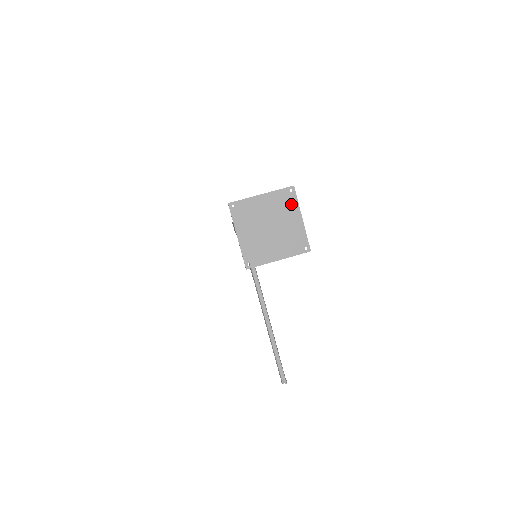
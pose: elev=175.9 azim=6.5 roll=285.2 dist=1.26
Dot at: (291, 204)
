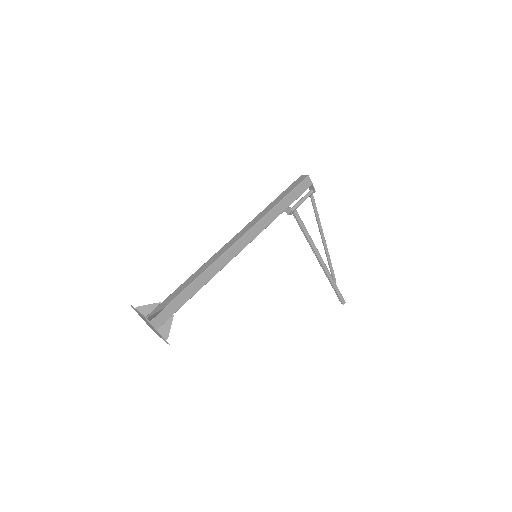
Dot at: (149, 323)
